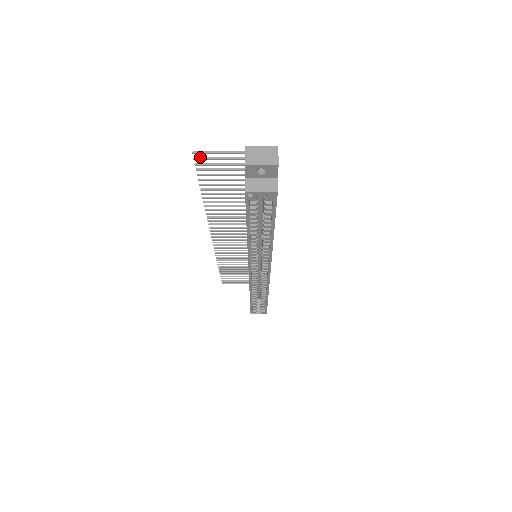
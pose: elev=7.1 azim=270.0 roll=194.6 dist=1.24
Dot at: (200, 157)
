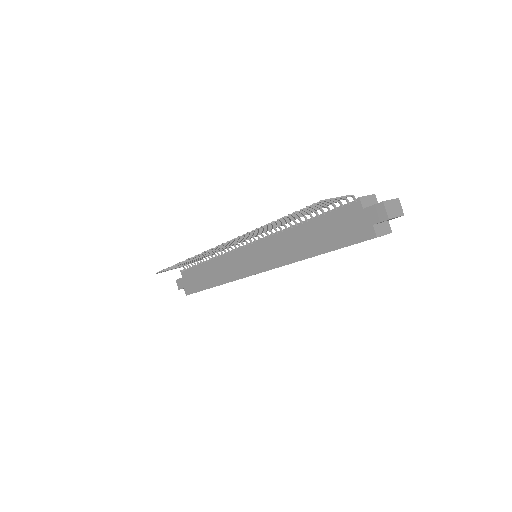
Dot at: (317, 202)
